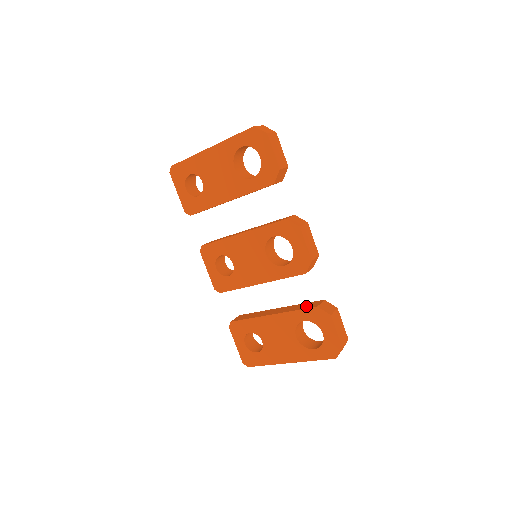
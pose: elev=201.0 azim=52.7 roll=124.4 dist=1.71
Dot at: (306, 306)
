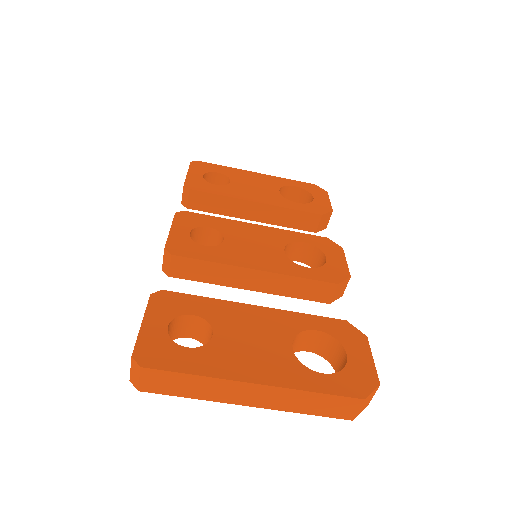
Dot at: occluded
